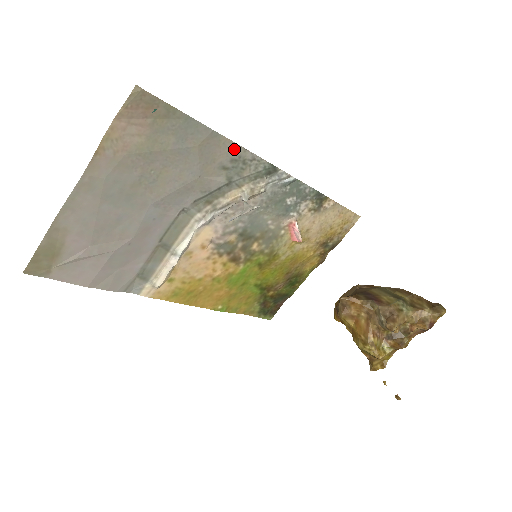
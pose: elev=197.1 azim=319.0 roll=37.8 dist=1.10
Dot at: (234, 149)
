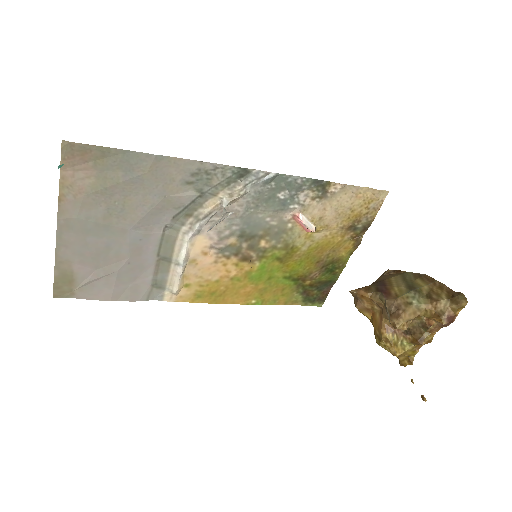
Dot at: (189, 164)
